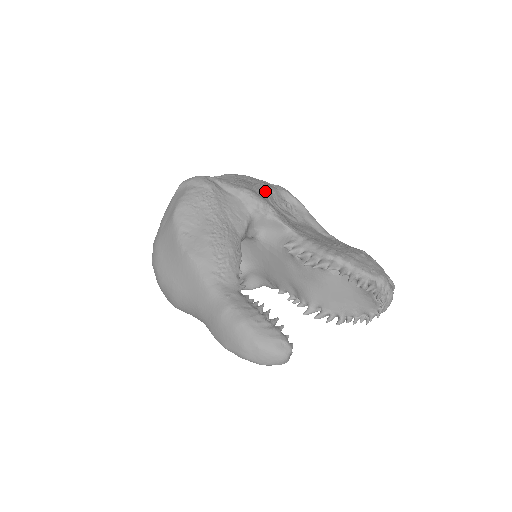
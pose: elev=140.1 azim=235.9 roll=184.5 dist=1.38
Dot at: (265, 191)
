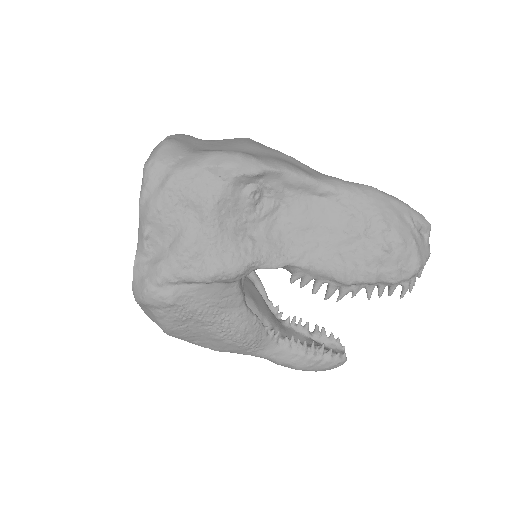
Dot at: (220, 221)
